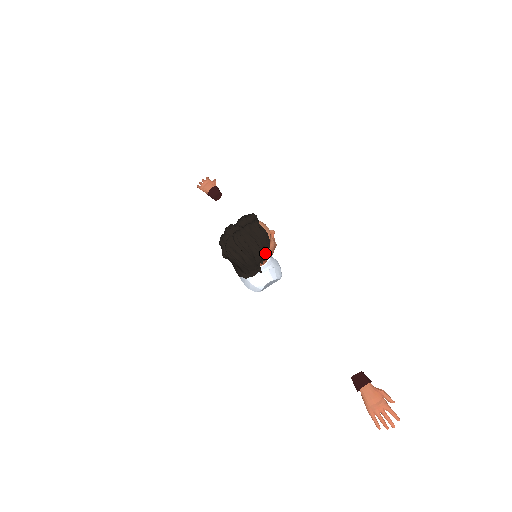
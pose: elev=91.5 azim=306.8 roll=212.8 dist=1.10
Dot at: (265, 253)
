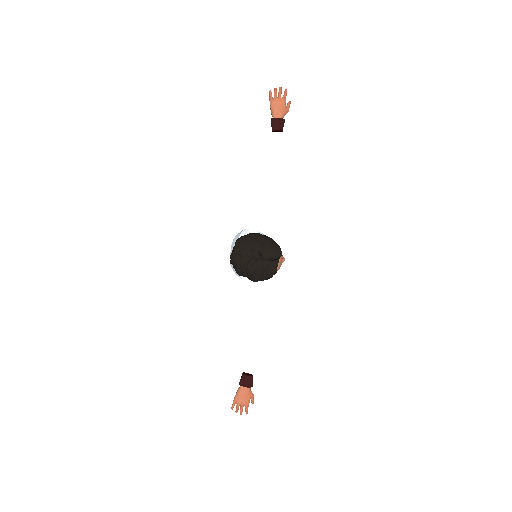
Dot at: (262, 280)
